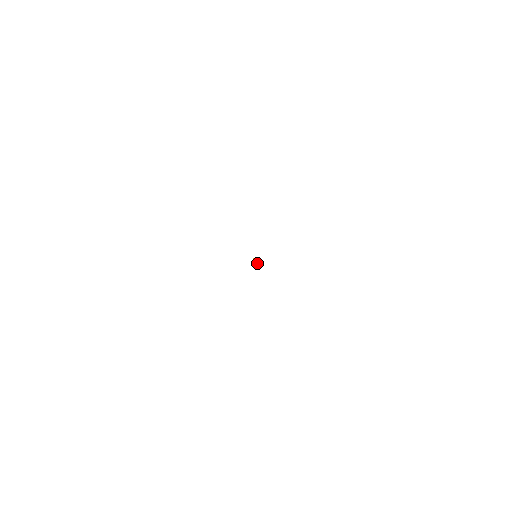
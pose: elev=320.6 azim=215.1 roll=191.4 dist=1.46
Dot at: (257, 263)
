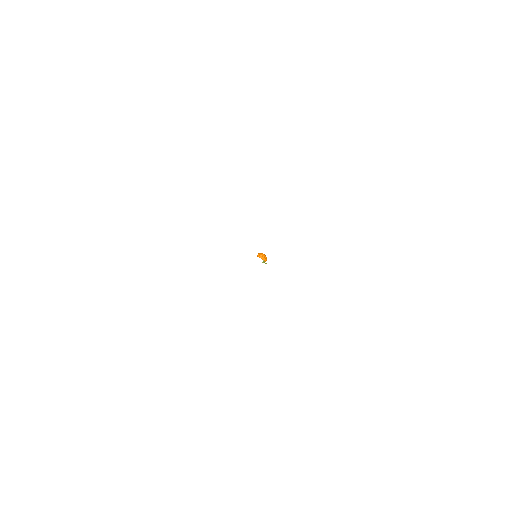
Dot at: (263, 255)
